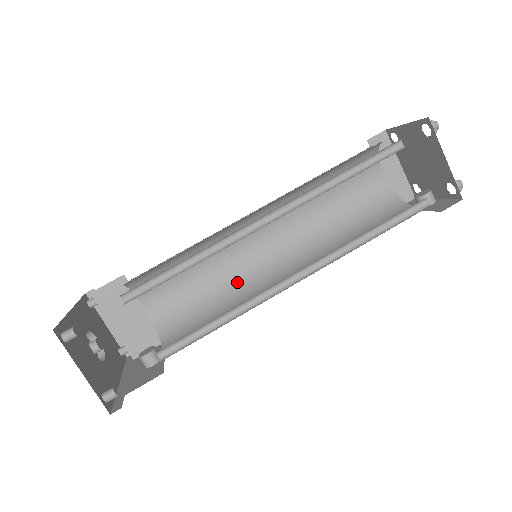
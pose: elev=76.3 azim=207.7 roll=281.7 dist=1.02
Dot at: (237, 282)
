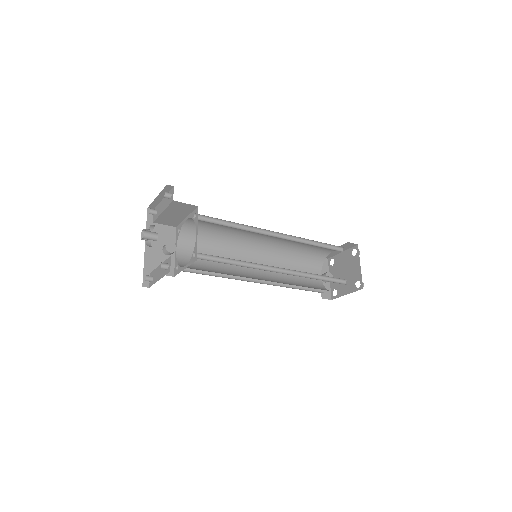
Dot at: (235, 240)
